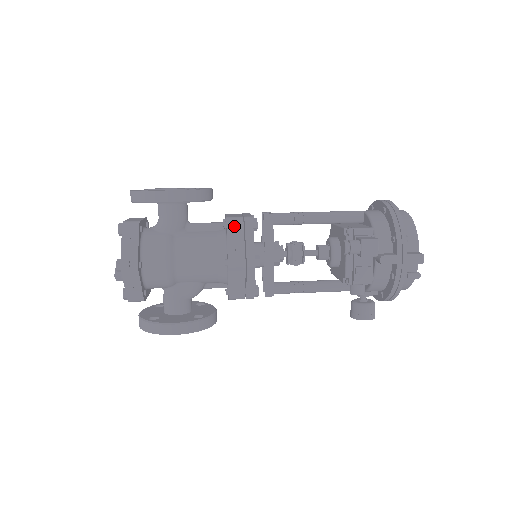
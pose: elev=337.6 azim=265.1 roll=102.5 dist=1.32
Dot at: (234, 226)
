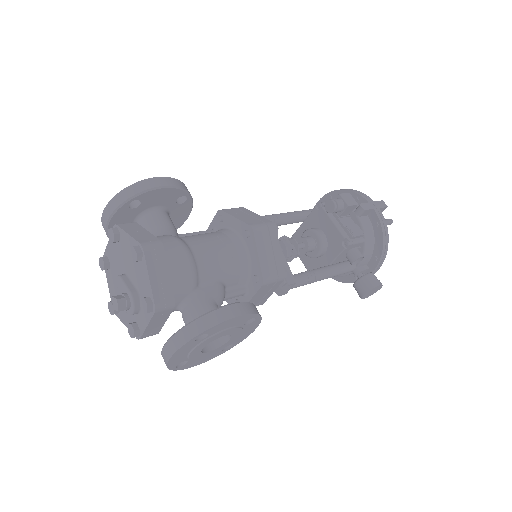
Dot at: (232, 211)
